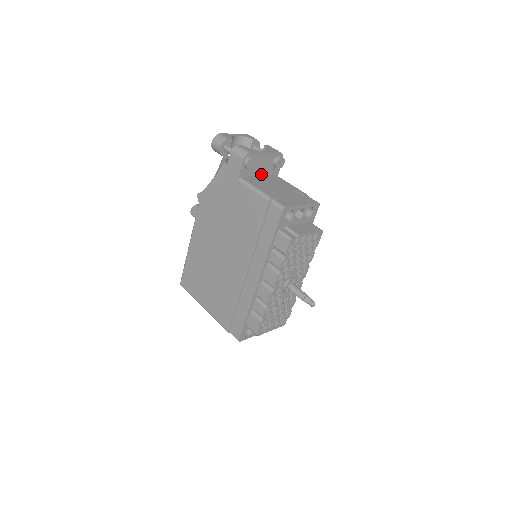
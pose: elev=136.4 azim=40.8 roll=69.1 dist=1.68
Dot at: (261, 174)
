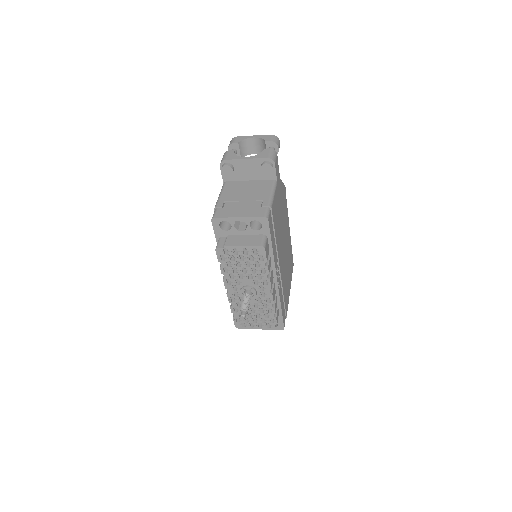
Dot at: (252, 179)
